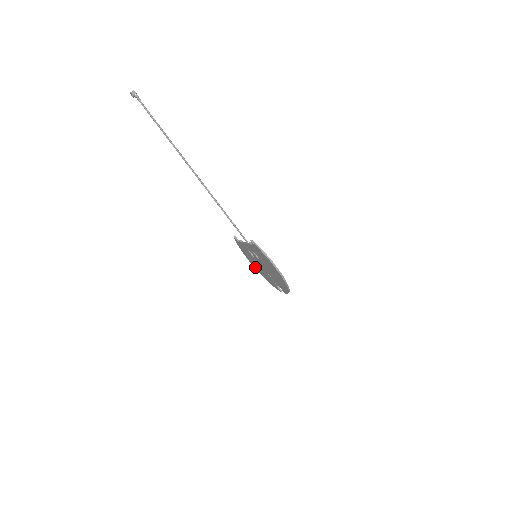
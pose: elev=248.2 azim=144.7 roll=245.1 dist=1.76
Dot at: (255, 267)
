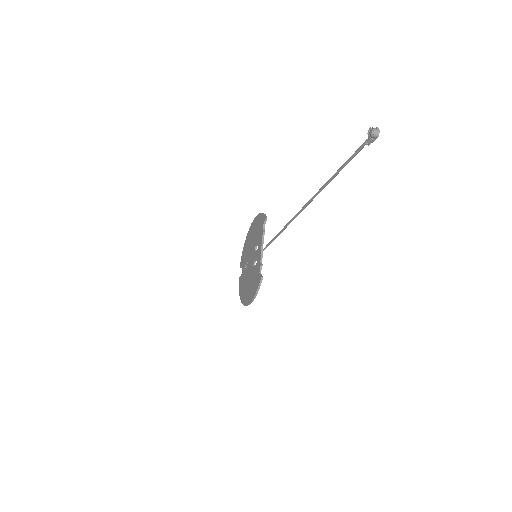
Dot at: (251, 228)
